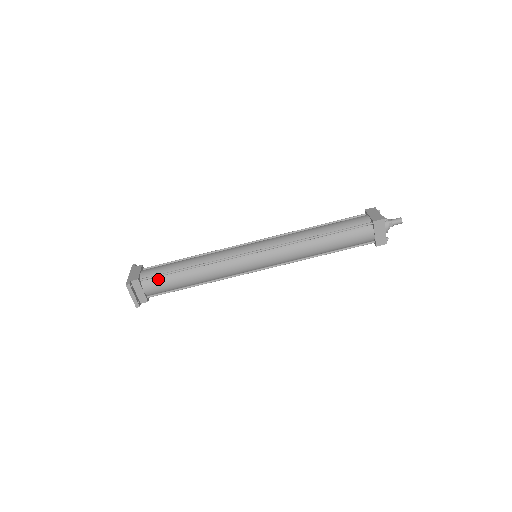
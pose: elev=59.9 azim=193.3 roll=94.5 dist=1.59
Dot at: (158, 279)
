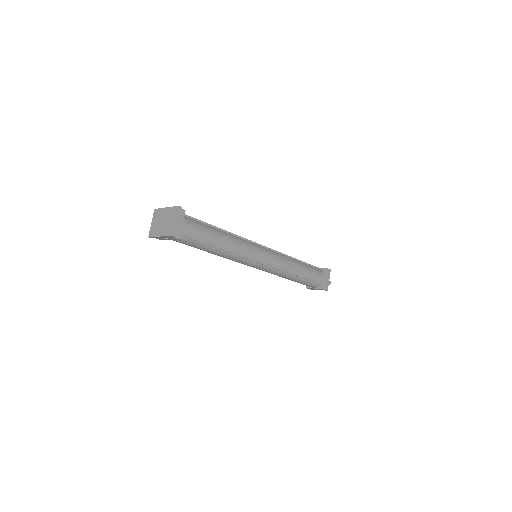
Dot at: (197, 223)
